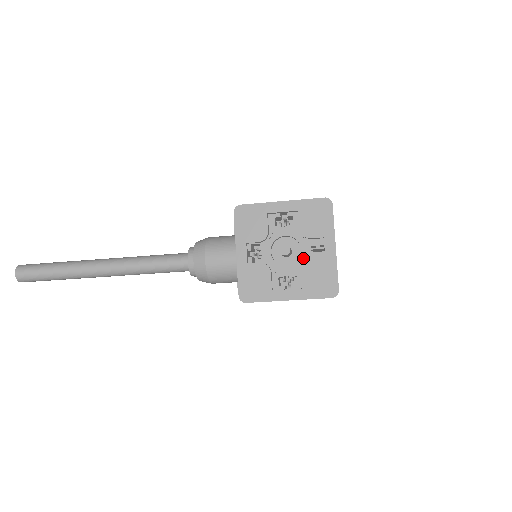
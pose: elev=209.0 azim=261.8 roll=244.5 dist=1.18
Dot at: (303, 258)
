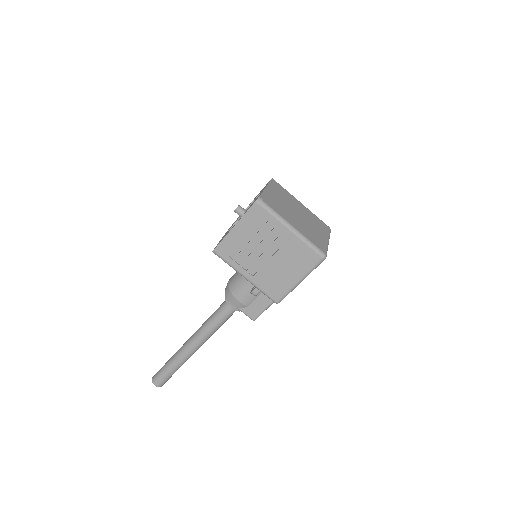
Dot at: occluded
